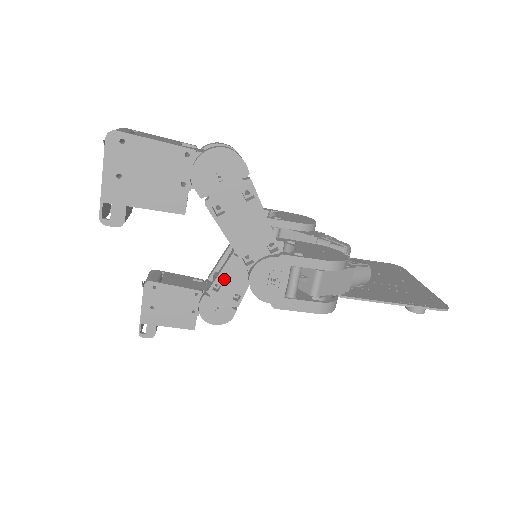
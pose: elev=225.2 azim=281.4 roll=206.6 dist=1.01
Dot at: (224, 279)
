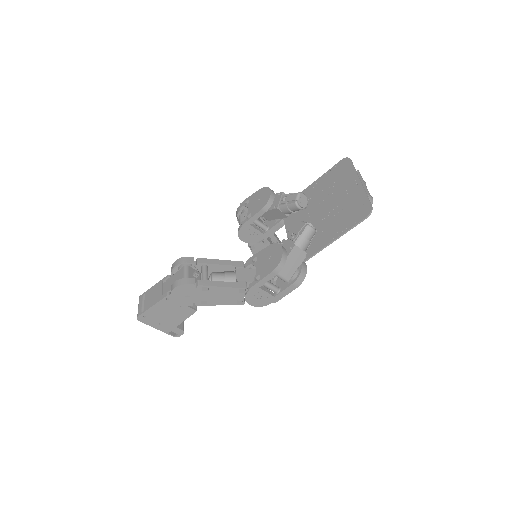
Dot at: occluded
